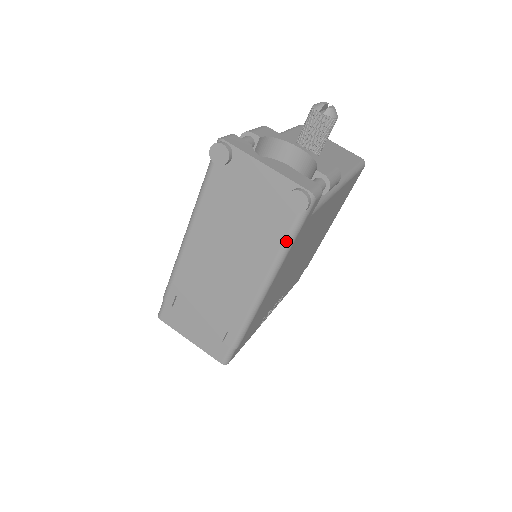
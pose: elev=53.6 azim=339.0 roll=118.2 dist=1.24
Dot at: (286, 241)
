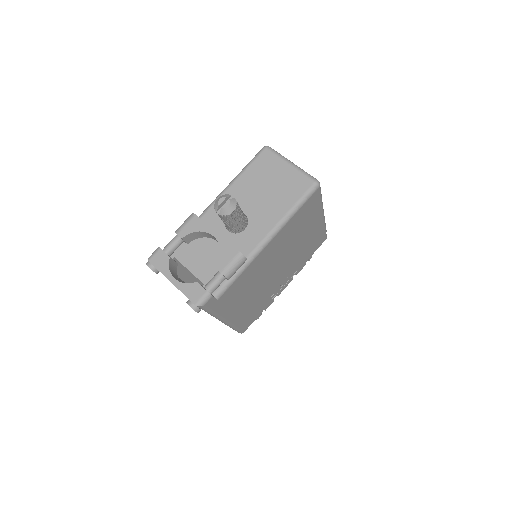
Dot at: (208, 313)
